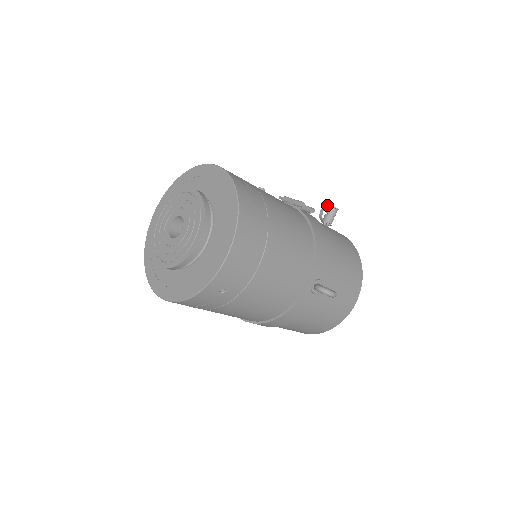
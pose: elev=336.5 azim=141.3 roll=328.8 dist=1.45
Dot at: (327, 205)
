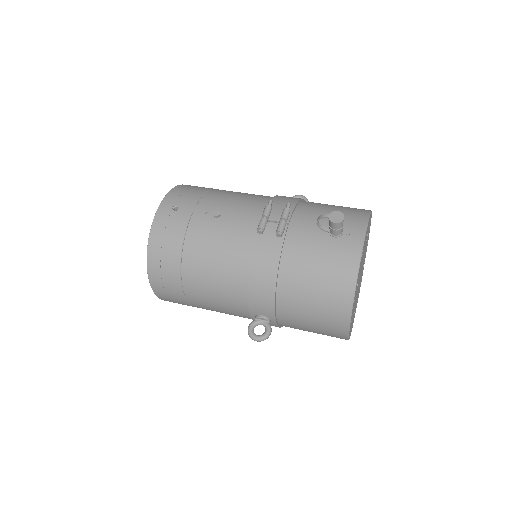
Dot at: (321, 217)
